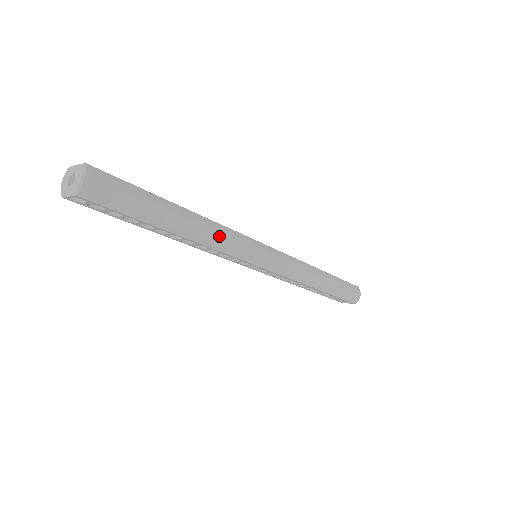
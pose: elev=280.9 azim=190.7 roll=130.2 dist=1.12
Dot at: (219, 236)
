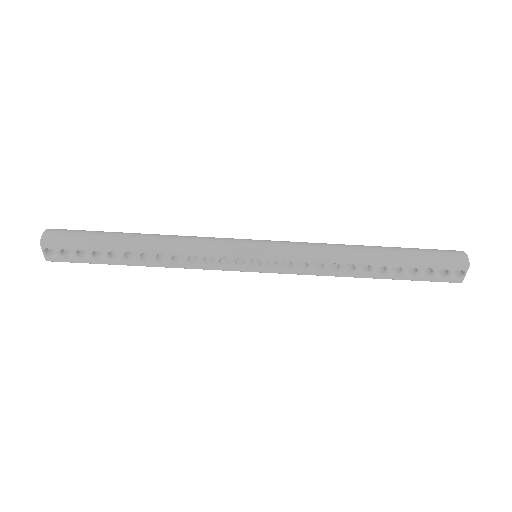
Dot at: (183, 240)
